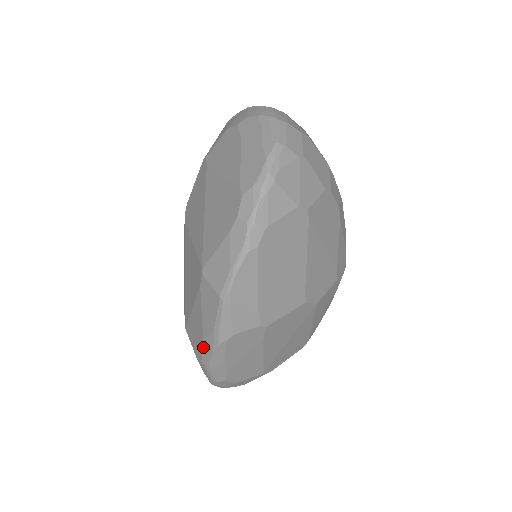
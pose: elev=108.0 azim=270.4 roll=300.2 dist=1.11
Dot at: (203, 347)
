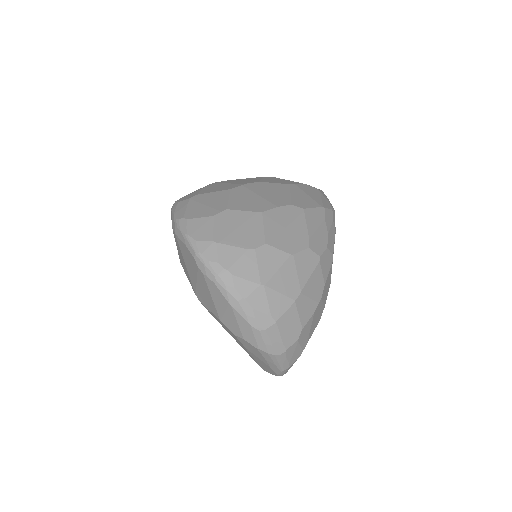
Dot at: occluded
